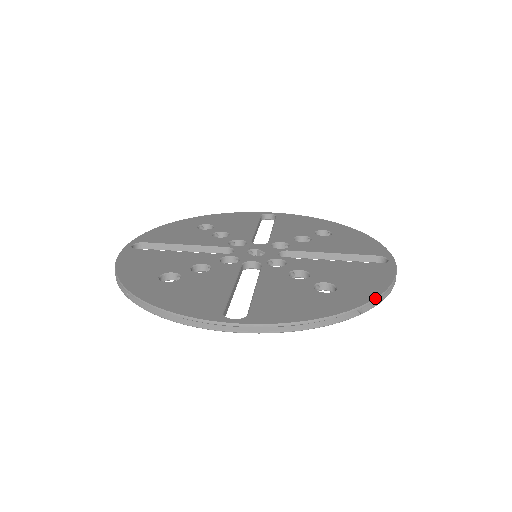
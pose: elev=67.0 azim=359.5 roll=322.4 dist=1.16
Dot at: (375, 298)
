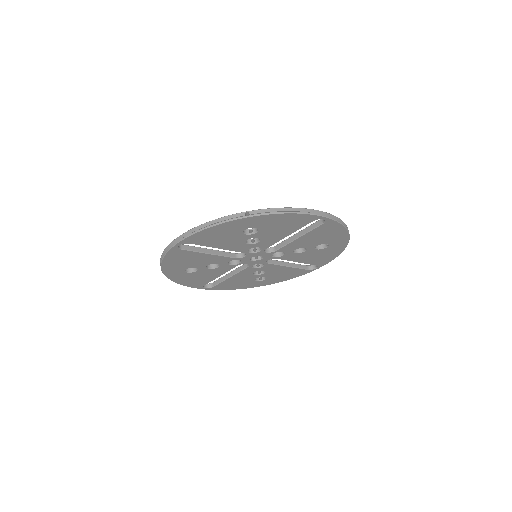
Dot at: occluded
